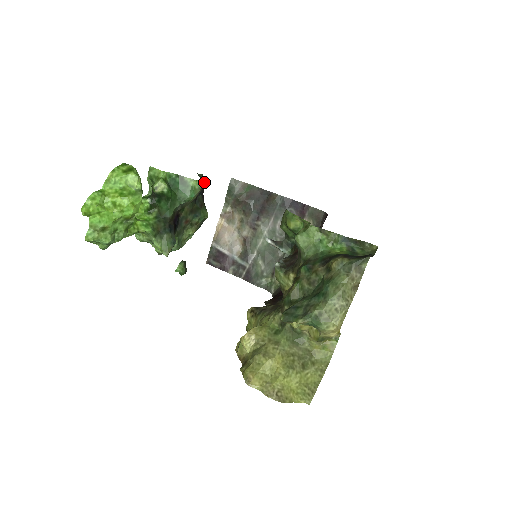
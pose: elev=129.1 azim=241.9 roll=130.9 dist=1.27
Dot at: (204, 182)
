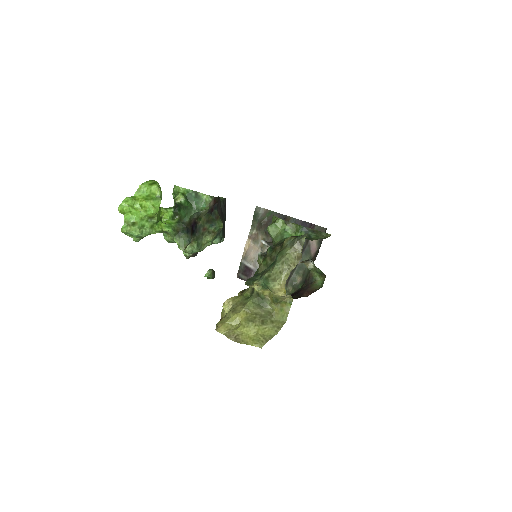
Dot at: (216, 198)
